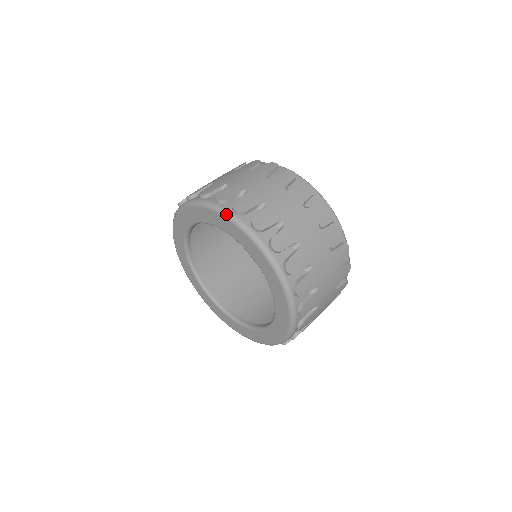
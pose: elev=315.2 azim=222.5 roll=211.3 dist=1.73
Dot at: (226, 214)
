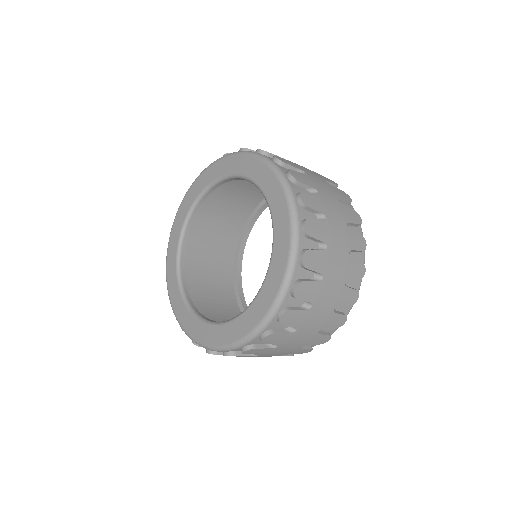
Dot at: (248, 152)
